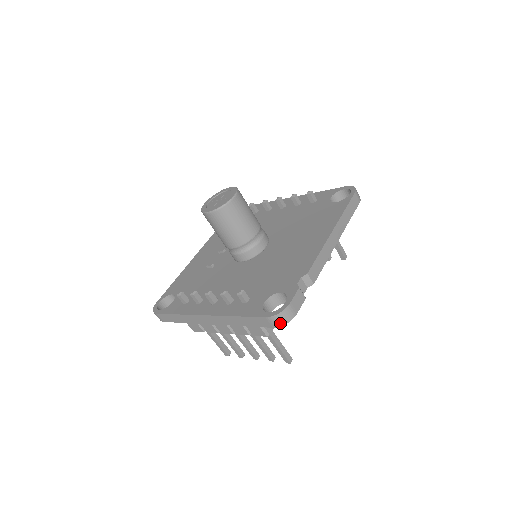
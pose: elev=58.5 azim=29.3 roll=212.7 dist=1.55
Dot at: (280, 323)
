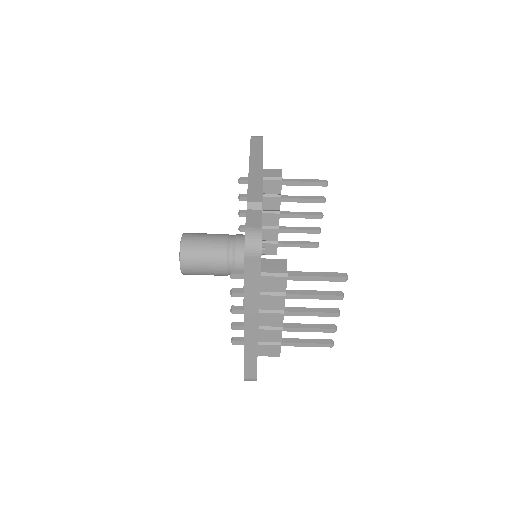
Dot at: (257, 247)
